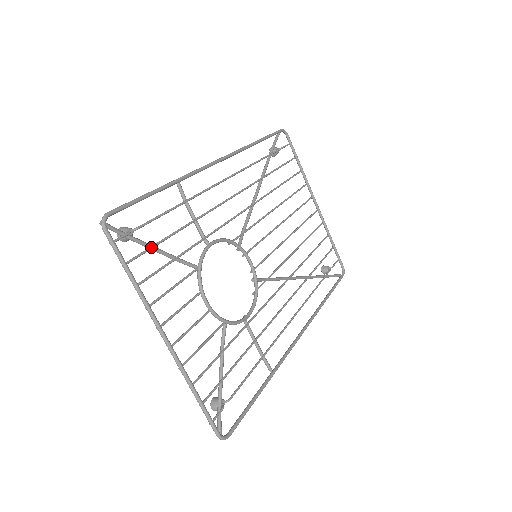
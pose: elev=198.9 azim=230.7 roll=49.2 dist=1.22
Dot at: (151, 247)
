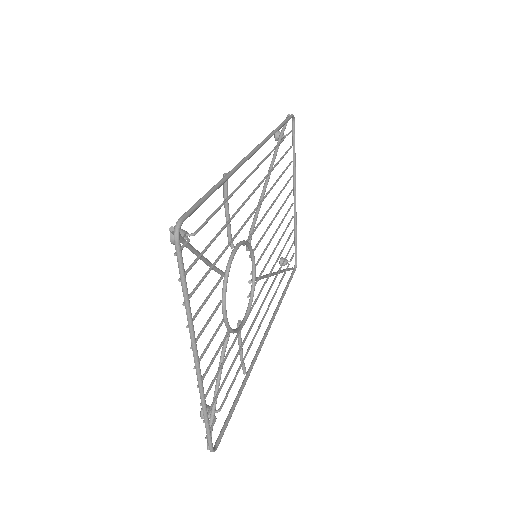
Dot at: (201, 256)
